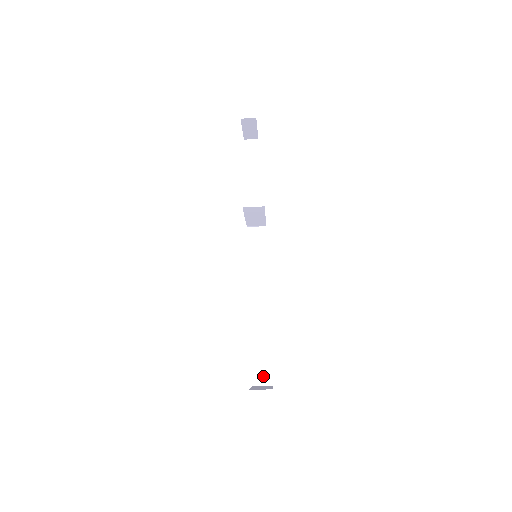
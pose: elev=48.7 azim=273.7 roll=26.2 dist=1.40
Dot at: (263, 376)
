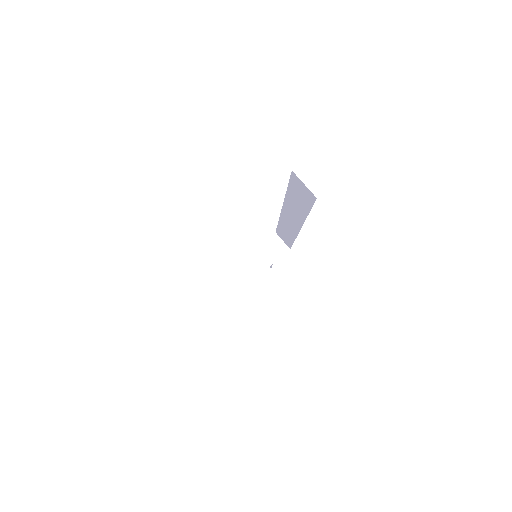
Dot at: occluded
